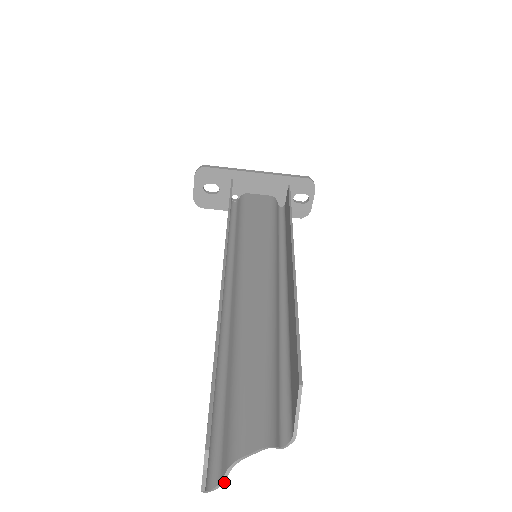
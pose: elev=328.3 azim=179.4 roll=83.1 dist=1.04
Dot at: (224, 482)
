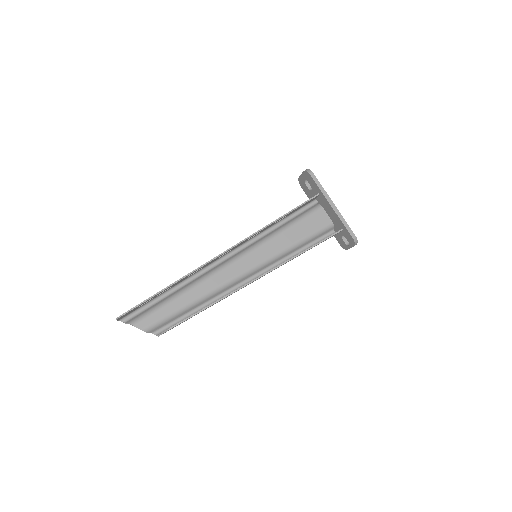
Dot at: occluded
